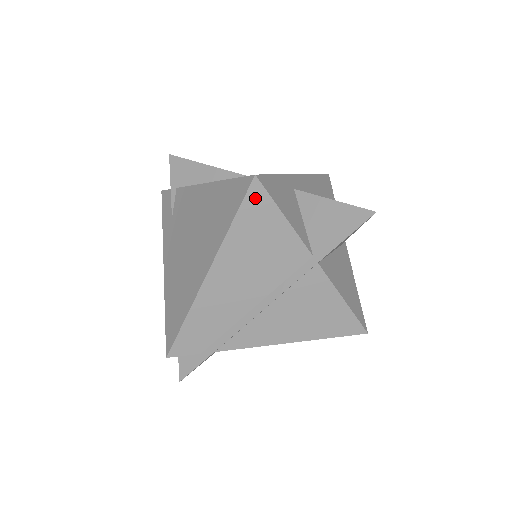
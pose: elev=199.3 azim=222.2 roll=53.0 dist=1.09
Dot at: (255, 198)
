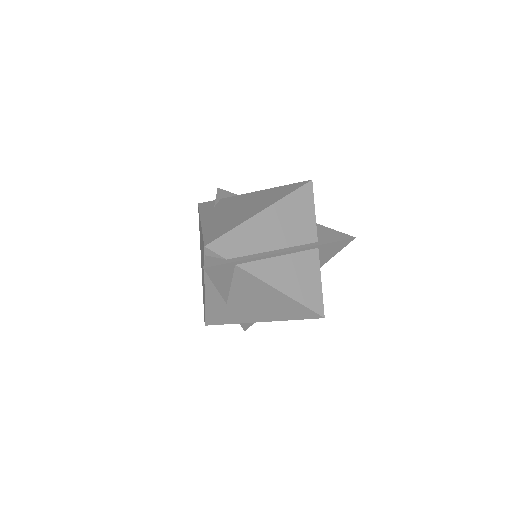
Dot at: (307, 190)
